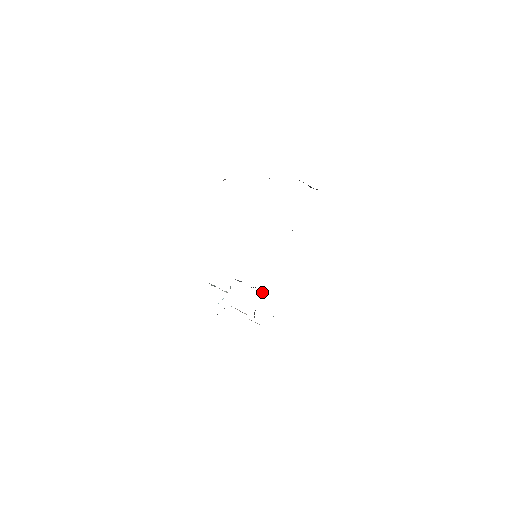
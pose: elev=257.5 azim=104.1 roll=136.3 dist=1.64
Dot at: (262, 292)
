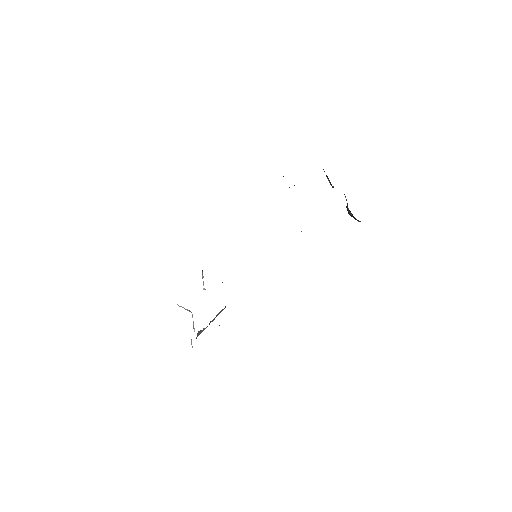
Dot at: occluded
